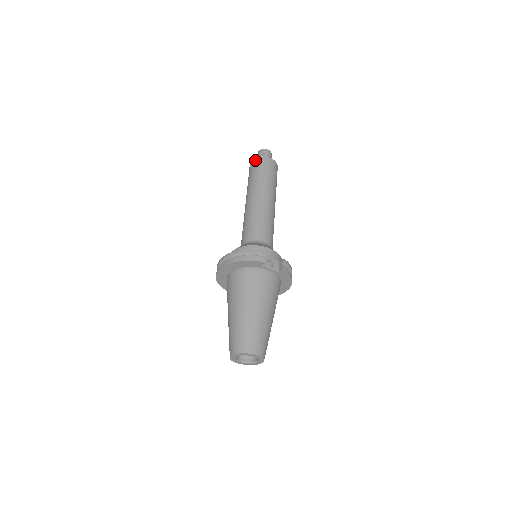
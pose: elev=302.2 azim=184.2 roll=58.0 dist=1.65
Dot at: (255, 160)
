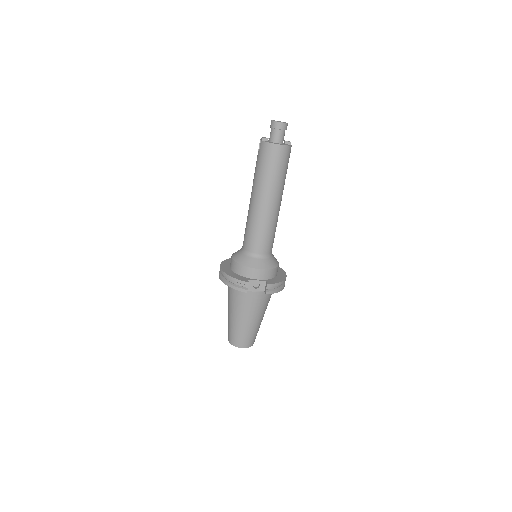
Dot at: (261, 145)
